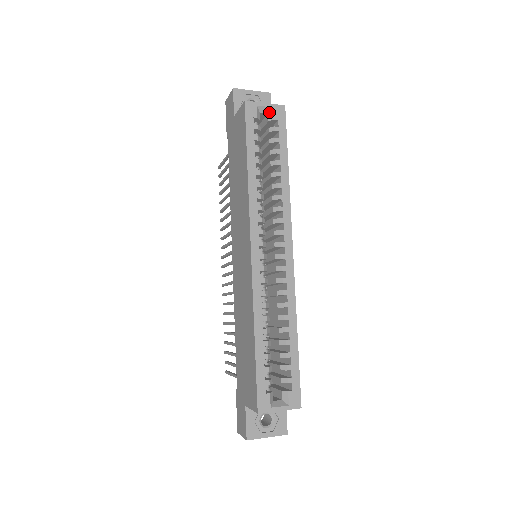
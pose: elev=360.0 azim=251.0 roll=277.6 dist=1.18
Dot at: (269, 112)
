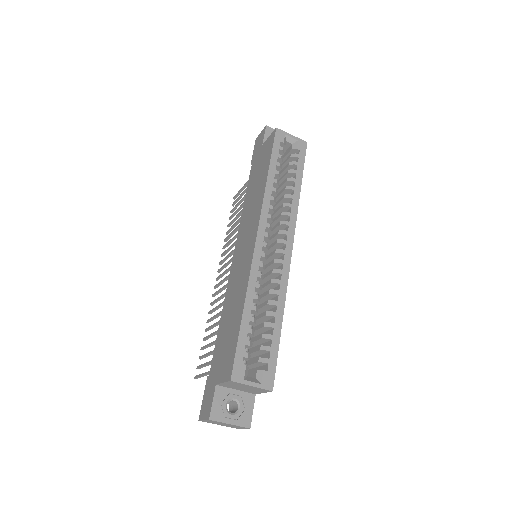
Dot at: (293, 143)
